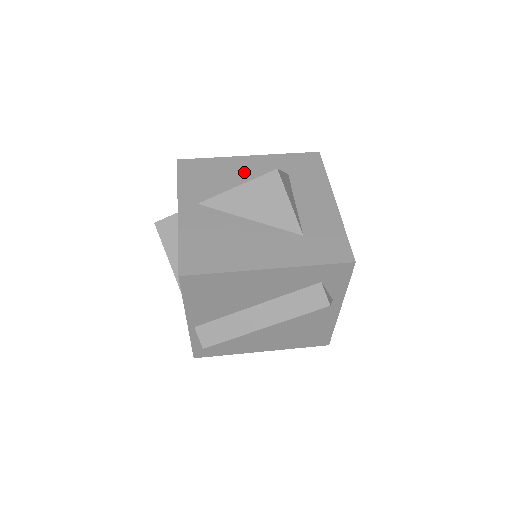
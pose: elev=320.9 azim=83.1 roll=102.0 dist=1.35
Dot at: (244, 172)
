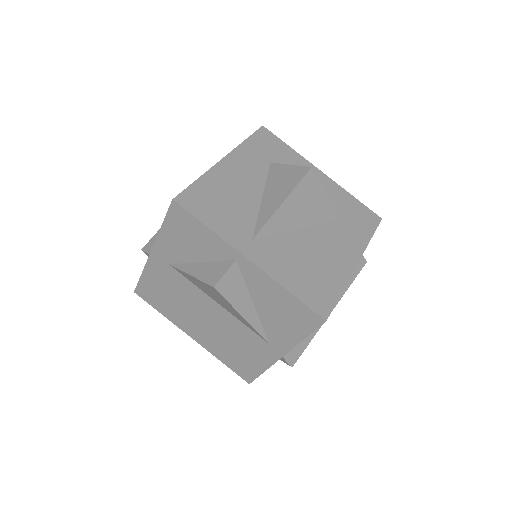
Dot at: (242, 180)
